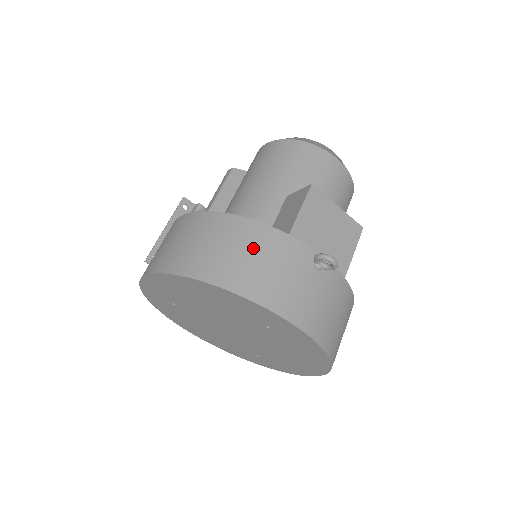
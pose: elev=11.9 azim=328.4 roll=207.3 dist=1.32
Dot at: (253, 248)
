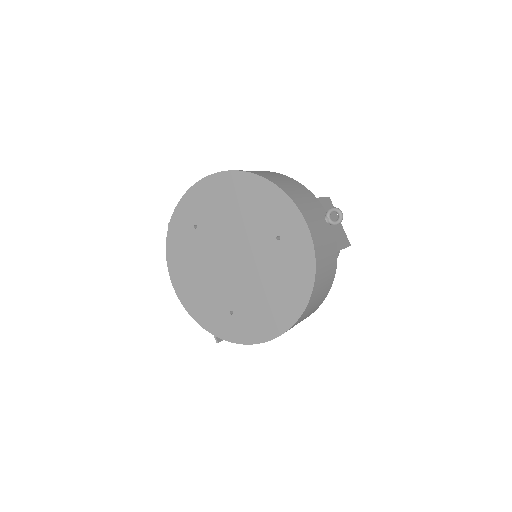
Dot at: (291, 183)
